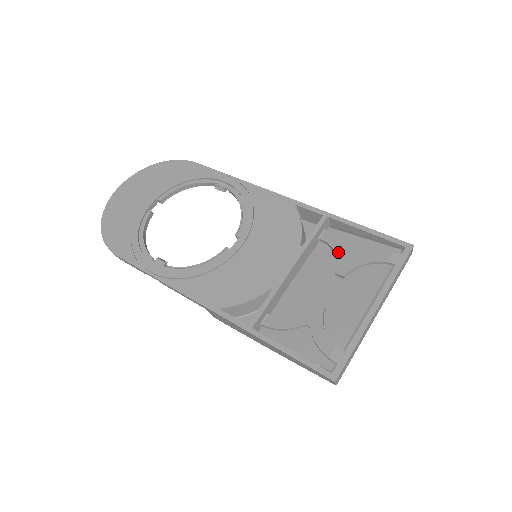
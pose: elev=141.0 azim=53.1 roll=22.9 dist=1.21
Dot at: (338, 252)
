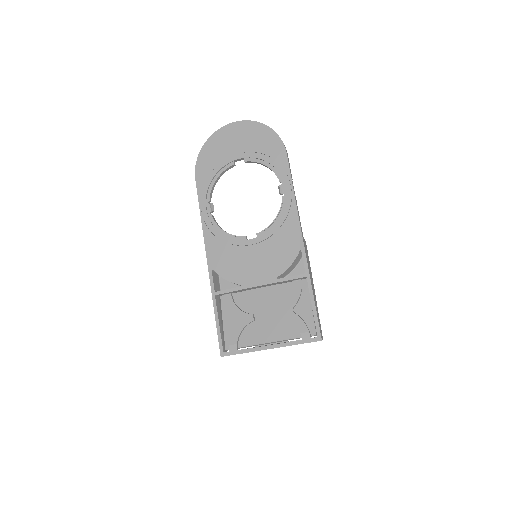
Dot at: (290, 301)
